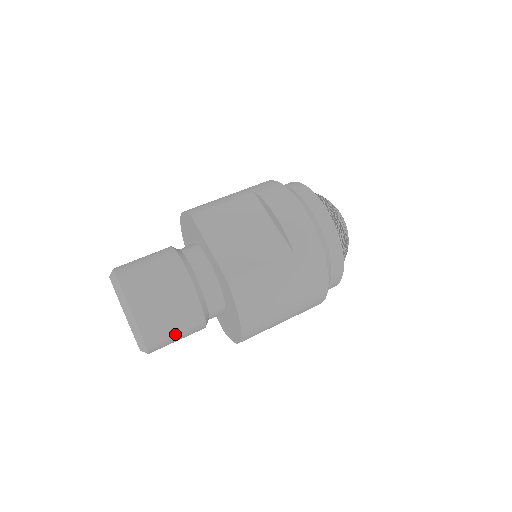
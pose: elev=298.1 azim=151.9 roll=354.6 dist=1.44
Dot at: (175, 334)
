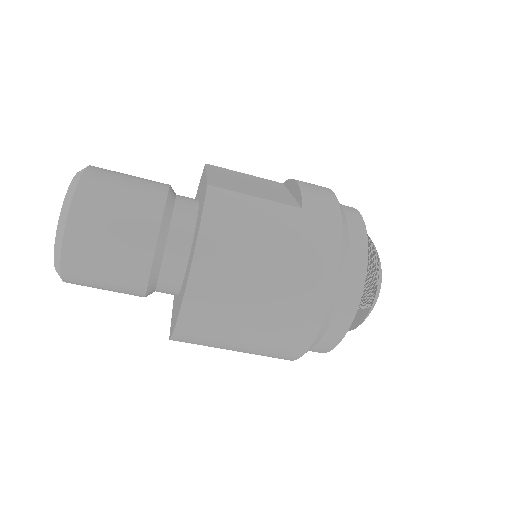
Dot at: (108, 242)
